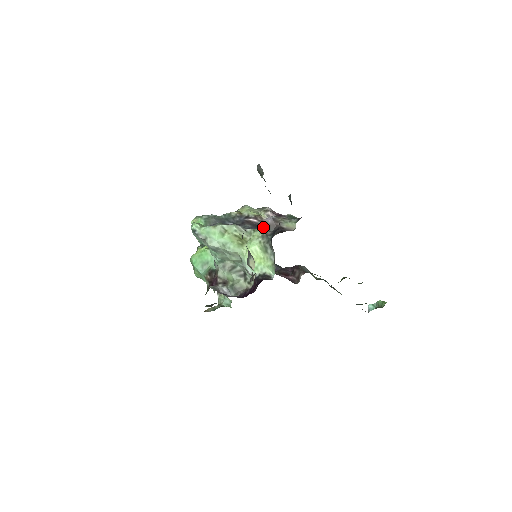
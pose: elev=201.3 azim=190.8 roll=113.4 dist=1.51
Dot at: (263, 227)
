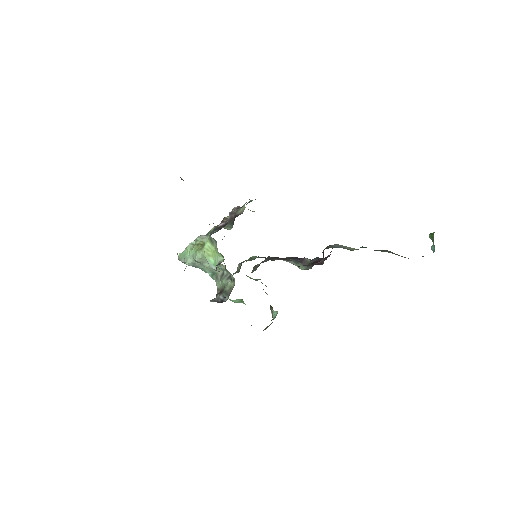
Dot at: (225, 225)
